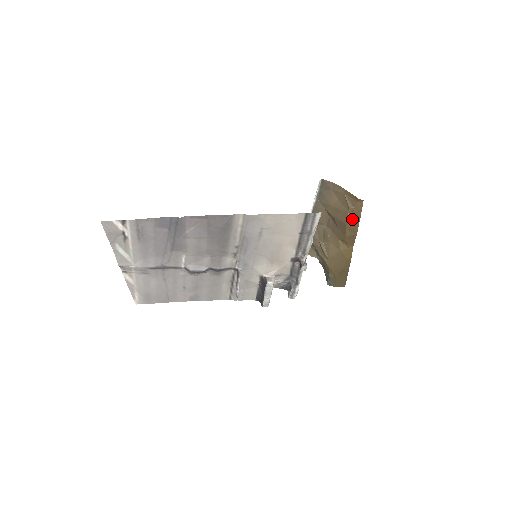
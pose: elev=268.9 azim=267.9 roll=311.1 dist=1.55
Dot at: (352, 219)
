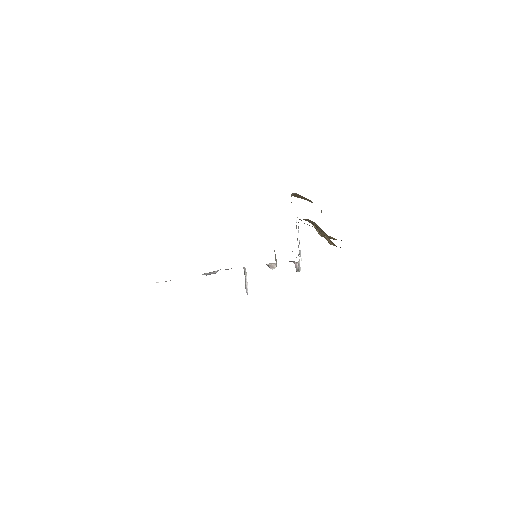
Dot at: occluded
